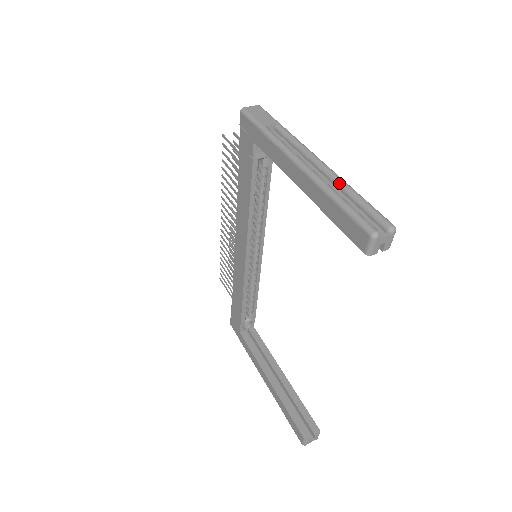
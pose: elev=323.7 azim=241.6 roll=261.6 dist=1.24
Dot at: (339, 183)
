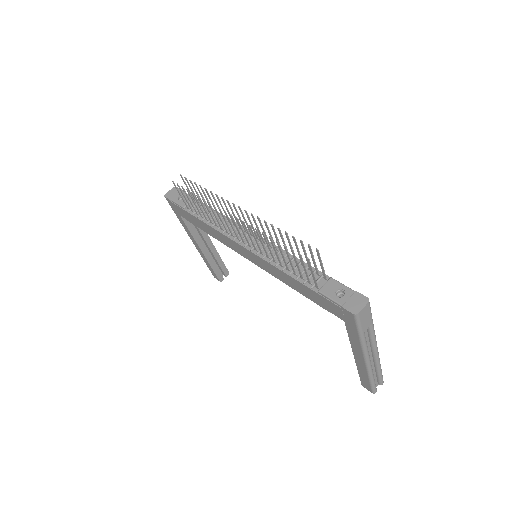
Dot at: (377, 366)
